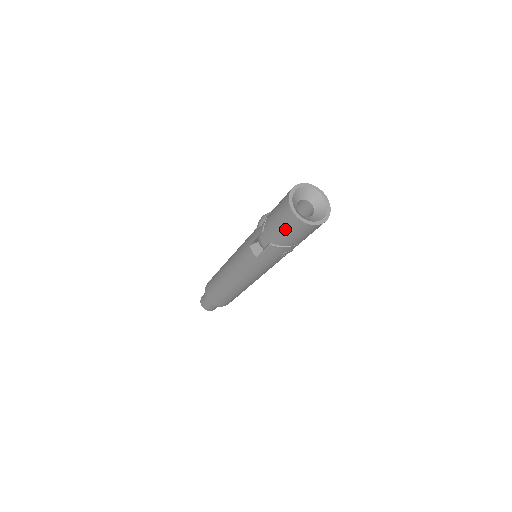
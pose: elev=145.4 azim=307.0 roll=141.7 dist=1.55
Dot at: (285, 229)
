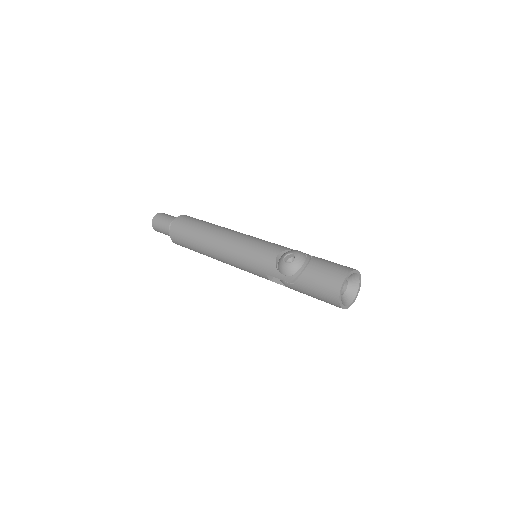
Dot at: occluded
